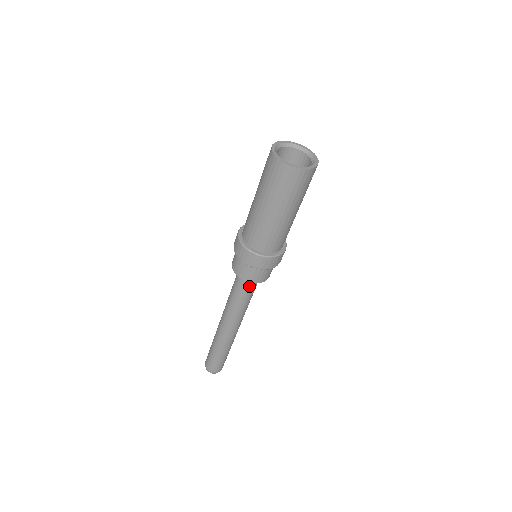
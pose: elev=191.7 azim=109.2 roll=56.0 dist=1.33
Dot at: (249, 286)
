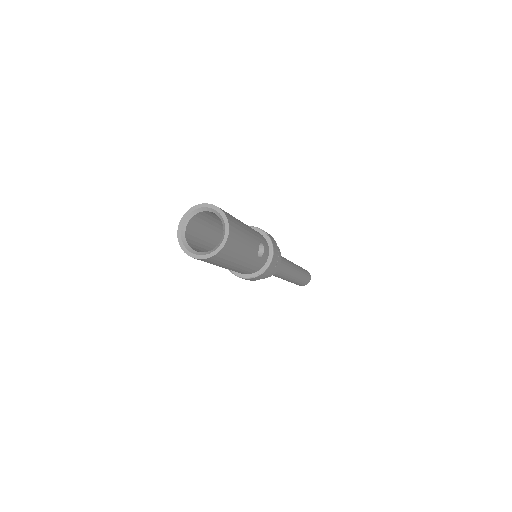
Dot at: occluded
